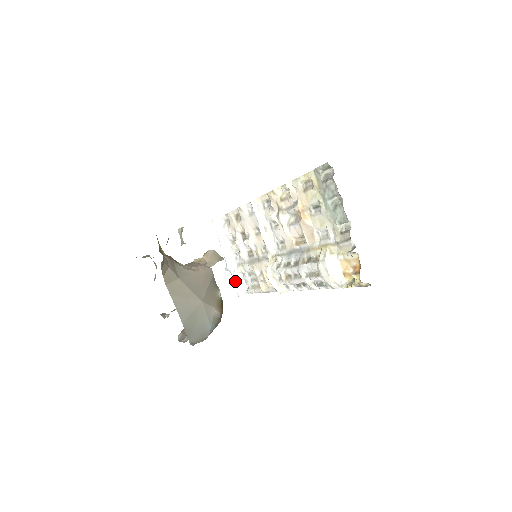
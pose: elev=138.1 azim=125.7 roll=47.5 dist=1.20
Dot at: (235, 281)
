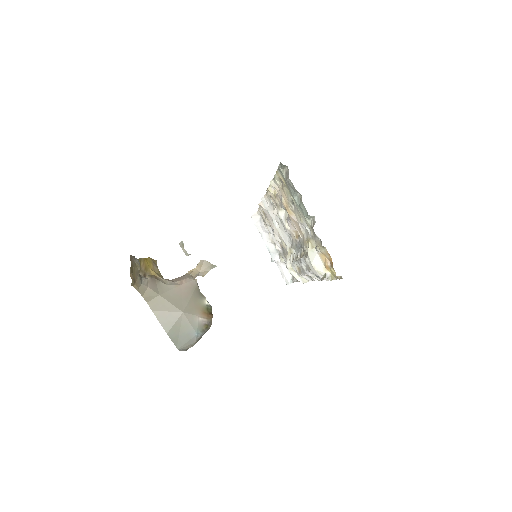
Dot at: (281, 271)
